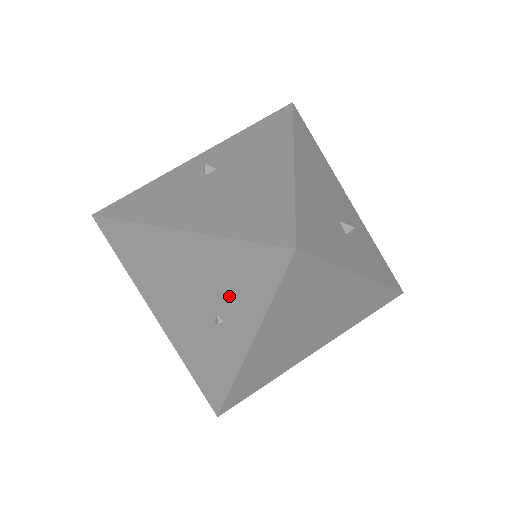
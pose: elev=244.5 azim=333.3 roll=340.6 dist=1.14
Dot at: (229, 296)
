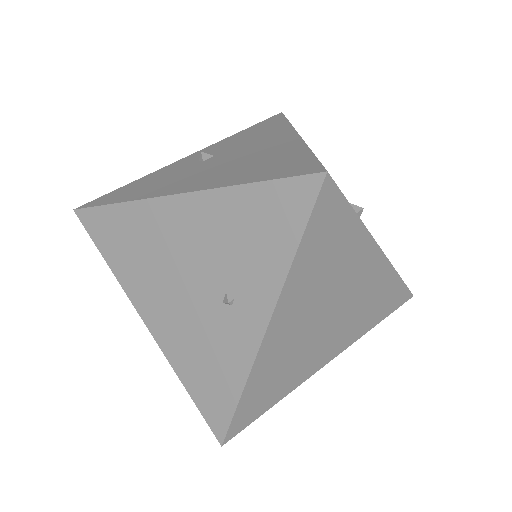
Dot at: (242, 261)
